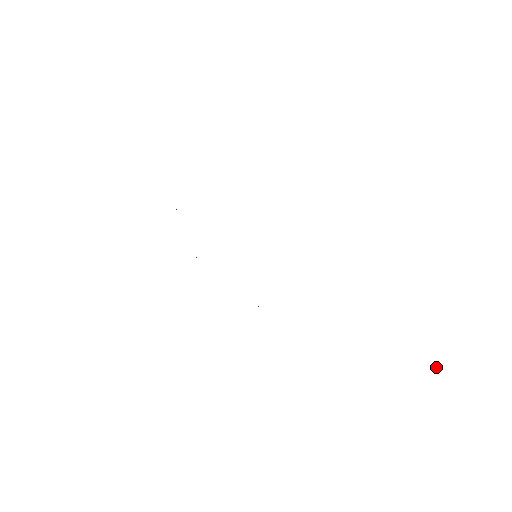
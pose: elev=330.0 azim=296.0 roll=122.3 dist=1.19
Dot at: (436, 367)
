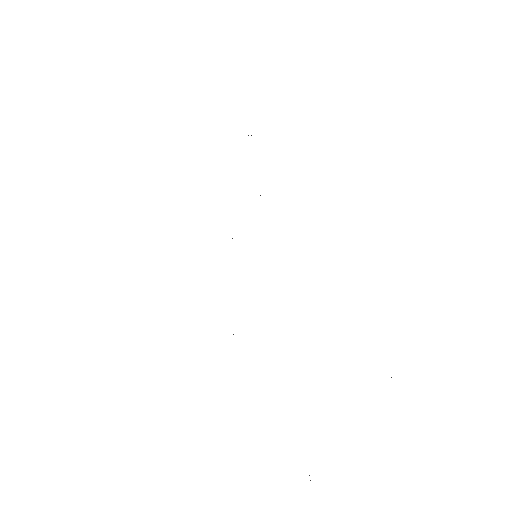
Dot at: (310, 480)
